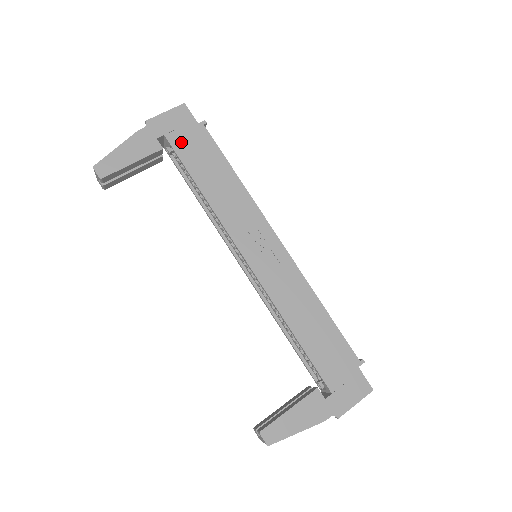
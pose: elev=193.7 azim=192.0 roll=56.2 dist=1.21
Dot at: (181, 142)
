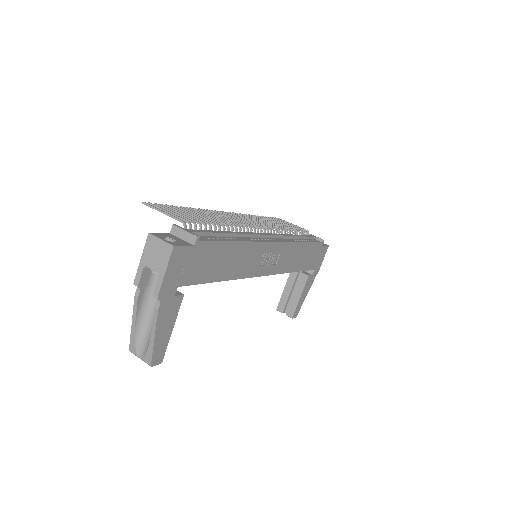
Dot at: (192, 274)
